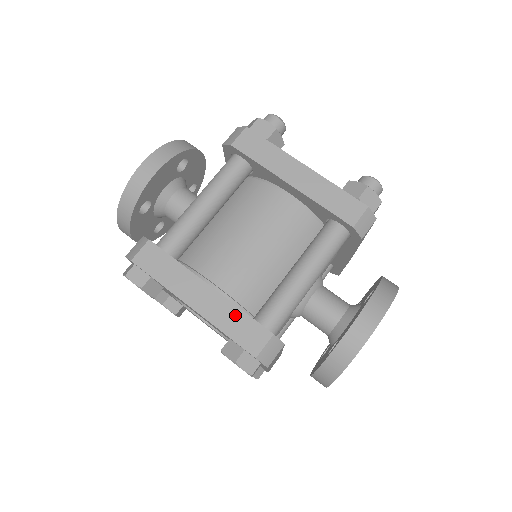
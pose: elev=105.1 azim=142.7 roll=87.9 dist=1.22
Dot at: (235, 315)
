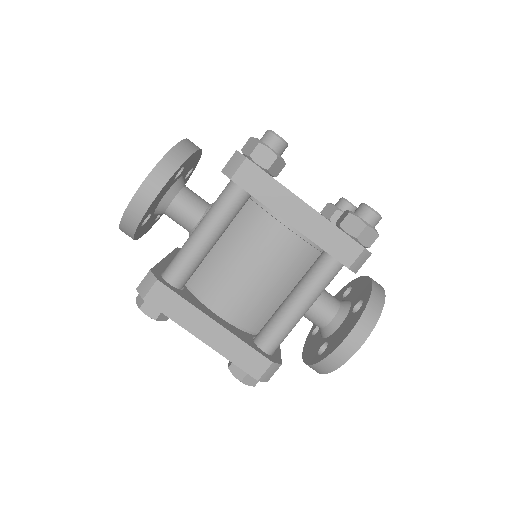
Dot at: (240, 347)
